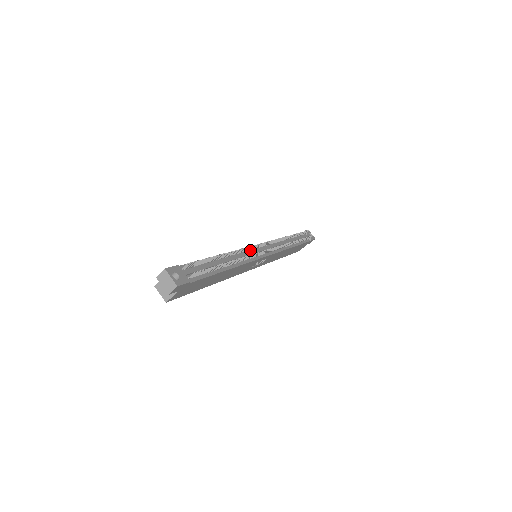
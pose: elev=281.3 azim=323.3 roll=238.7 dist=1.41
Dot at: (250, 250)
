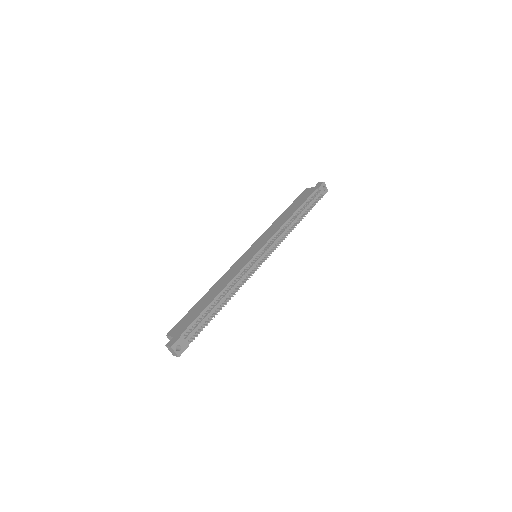
Dot at: (248, 266)
